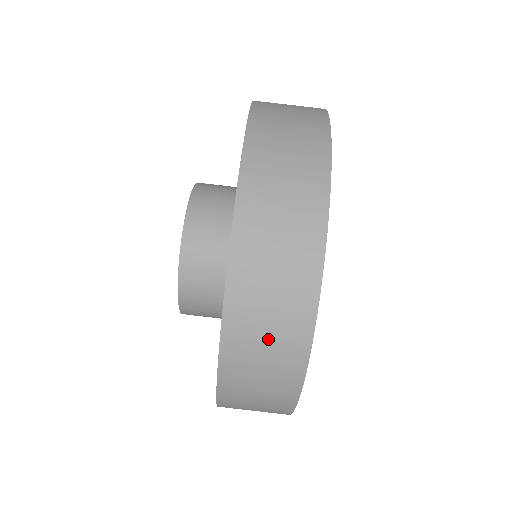
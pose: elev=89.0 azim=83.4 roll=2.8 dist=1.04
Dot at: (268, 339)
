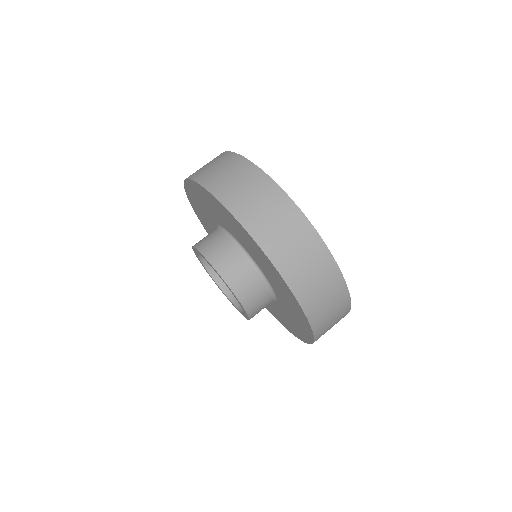
Dot at: (325, 296)
